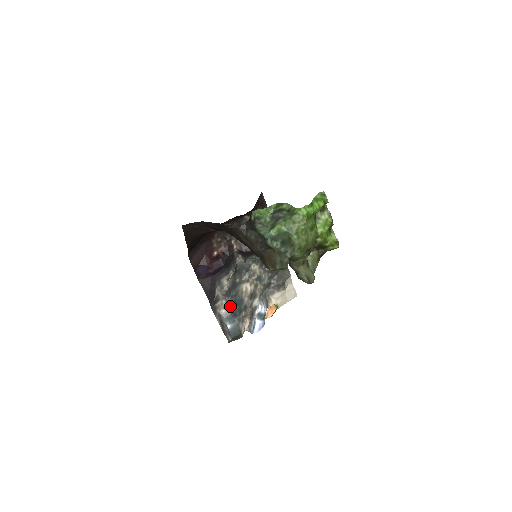
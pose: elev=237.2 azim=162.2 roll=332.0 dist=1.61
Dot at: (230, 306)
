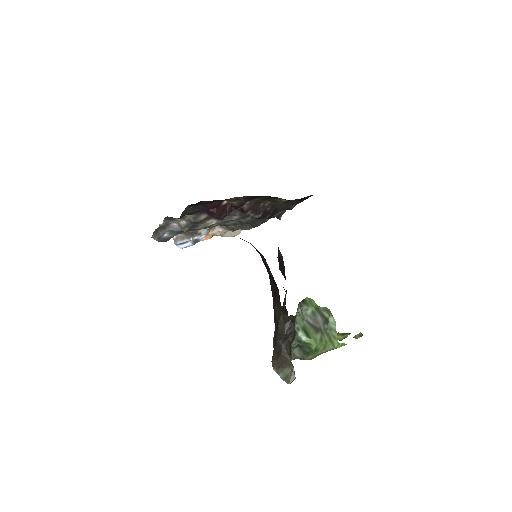
Dot at: (185, 229)
